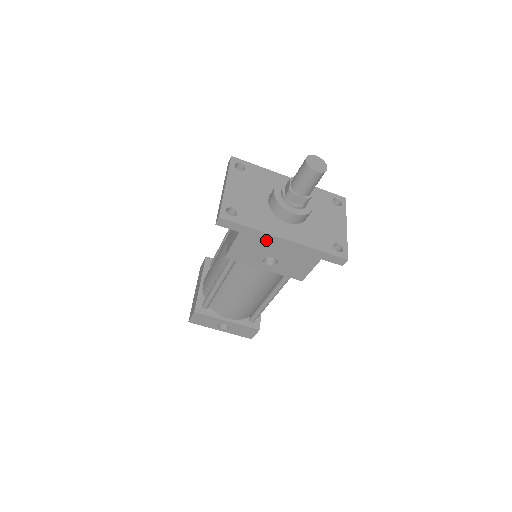
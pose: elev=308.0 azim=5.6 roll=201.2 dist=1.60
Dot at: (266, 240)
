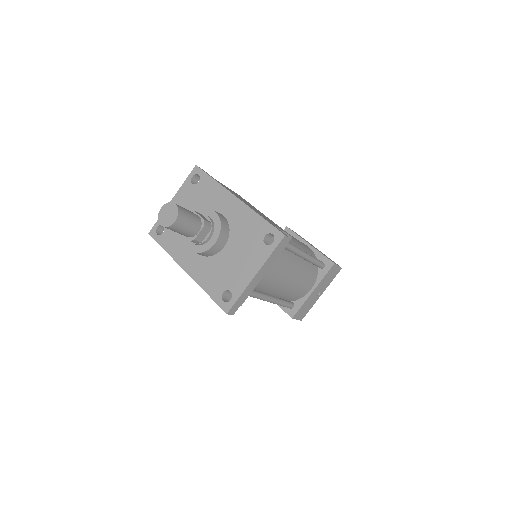
Dot at: occluded
